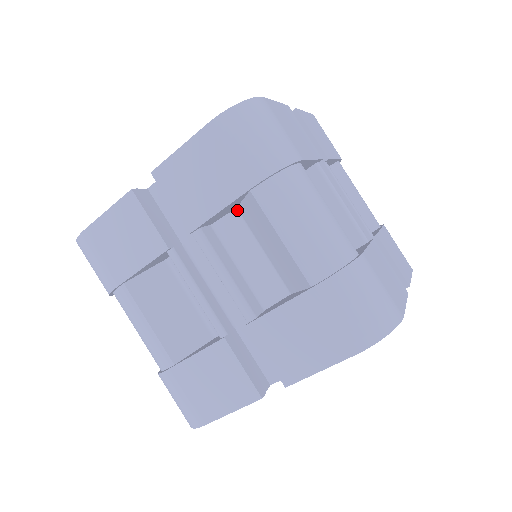
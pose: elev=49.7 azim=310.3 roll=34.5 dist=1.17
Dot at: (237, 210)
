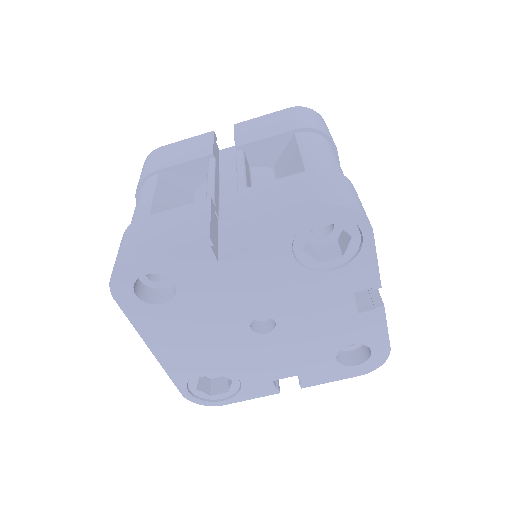
Dot at: (273, 168)
